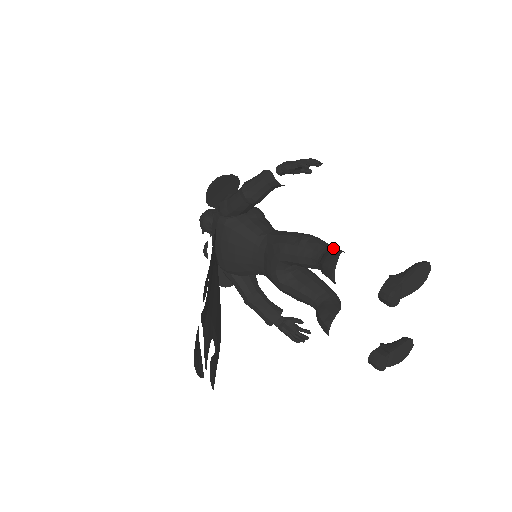
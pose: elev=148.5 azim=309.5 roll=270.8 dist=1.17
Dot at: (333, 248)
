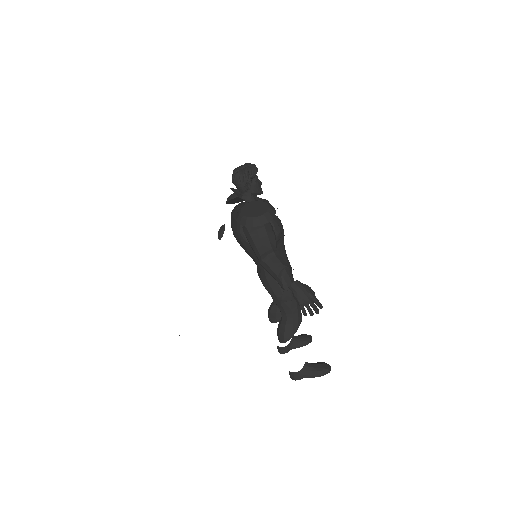
Dot at: (295, 320)
